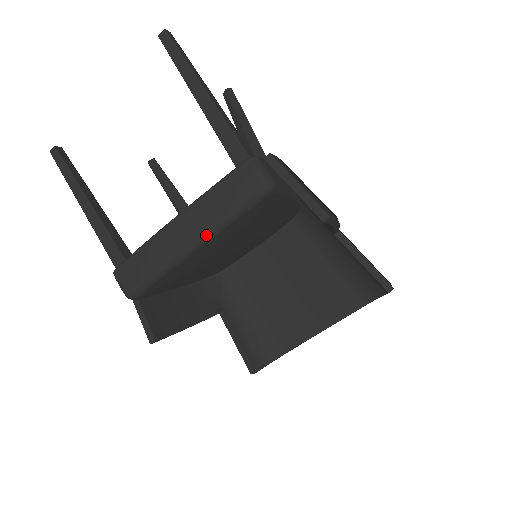
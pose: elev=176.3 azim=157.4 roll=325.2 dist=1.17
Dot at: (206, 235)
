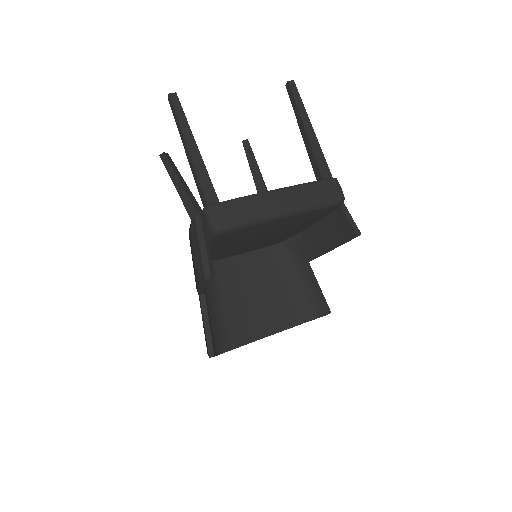
Dot at: (299, 209)
